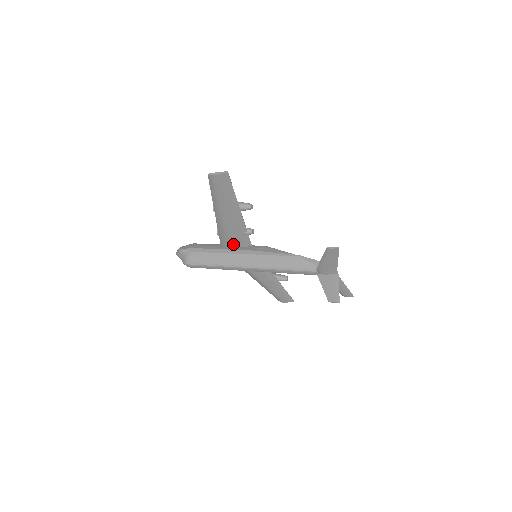
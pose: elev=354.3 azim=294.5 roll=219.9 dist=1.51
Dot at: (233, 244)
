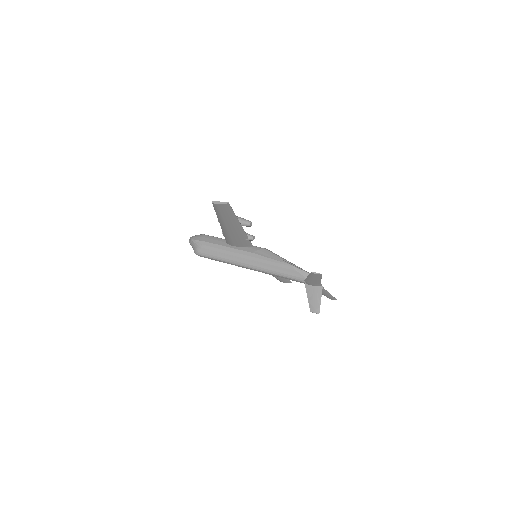
Dot at: (236, 244)
